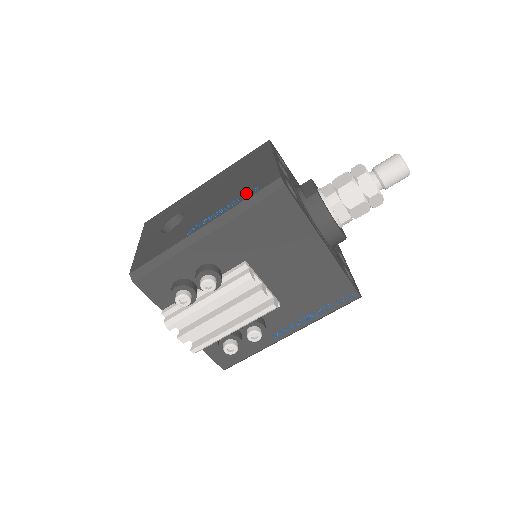
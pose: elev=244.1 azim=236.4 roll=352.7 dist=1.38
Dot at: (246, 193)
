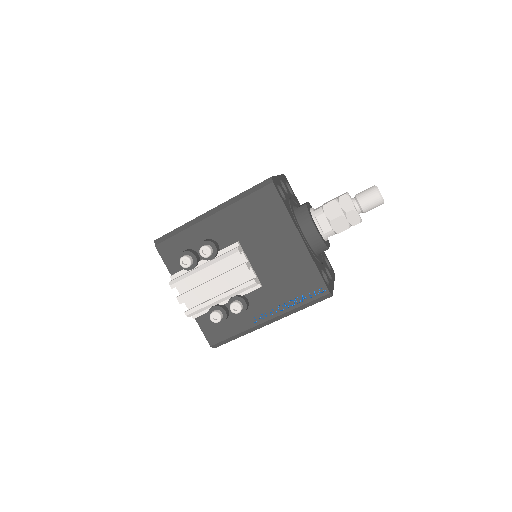
Dot at: occluded
